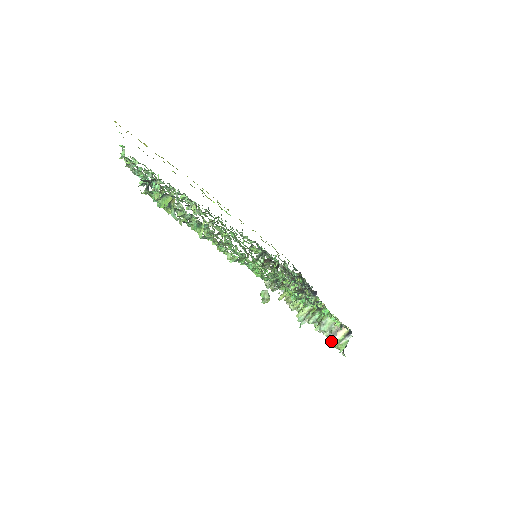
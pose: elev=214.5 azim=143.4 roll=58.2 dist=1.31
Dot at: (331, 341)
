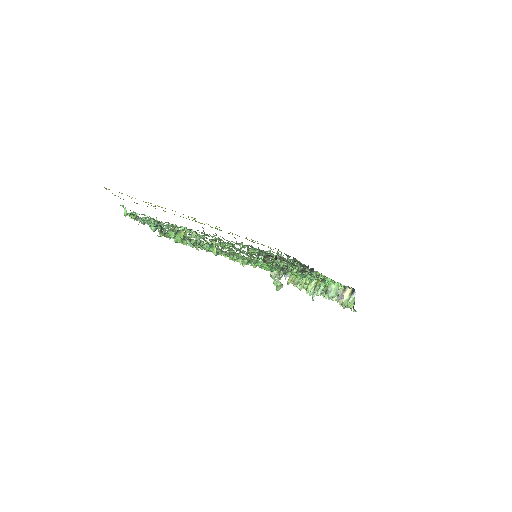
Dot at: (341, 303)
